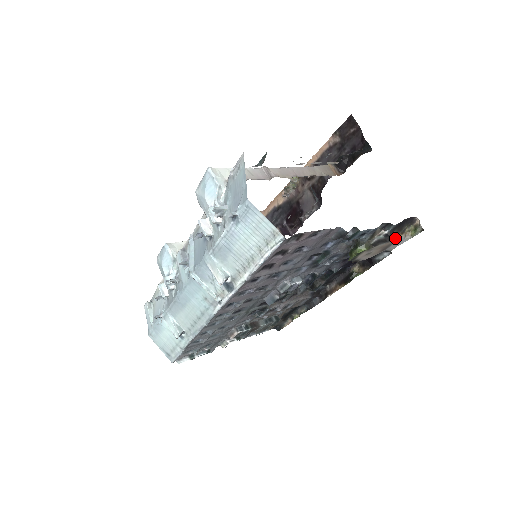
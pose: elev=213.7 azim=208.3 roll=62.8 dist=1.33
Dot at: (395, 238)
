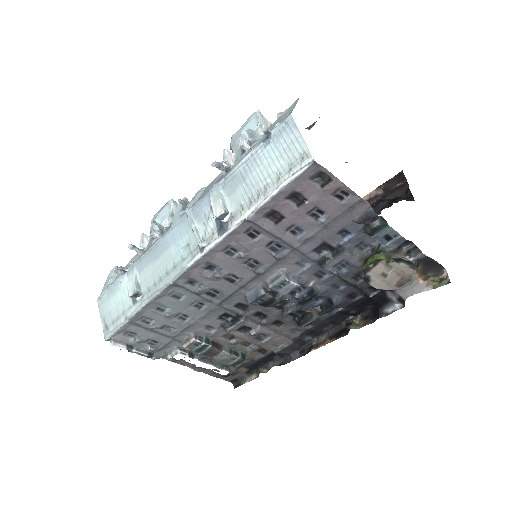
Dot at: (416, 279)
